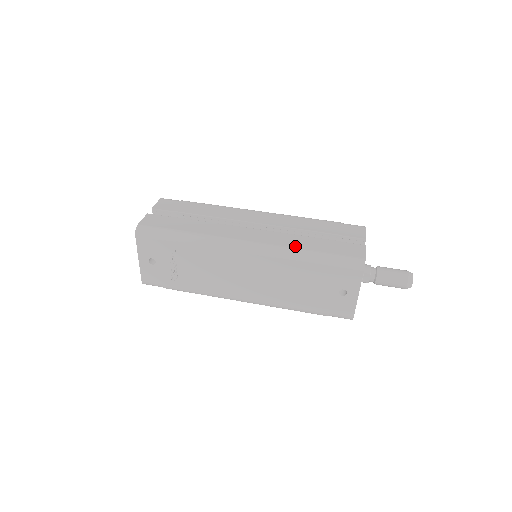
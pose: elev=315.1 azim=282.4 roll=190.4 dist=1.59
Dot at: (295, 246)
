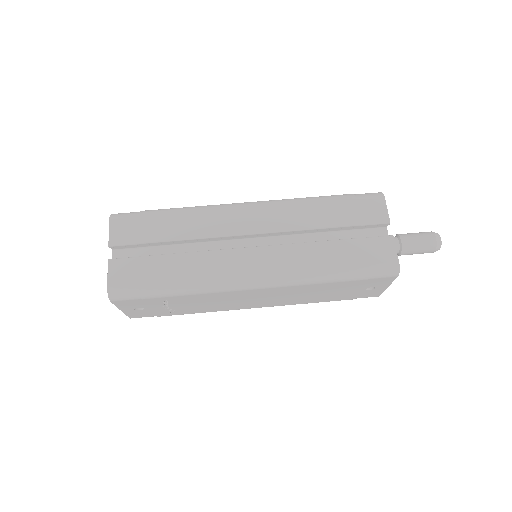
Dot at: (314, 267)
